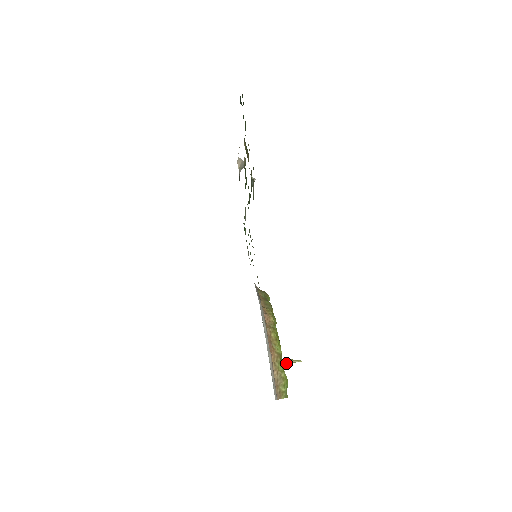
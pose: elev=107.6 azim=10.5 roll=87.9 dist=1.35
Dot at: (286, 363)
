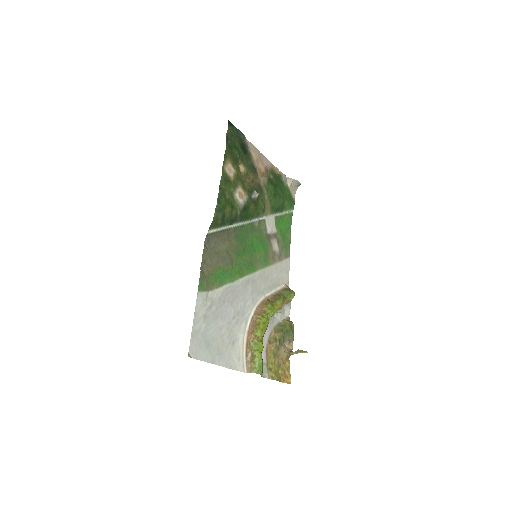
Dot at: (296, 353)
